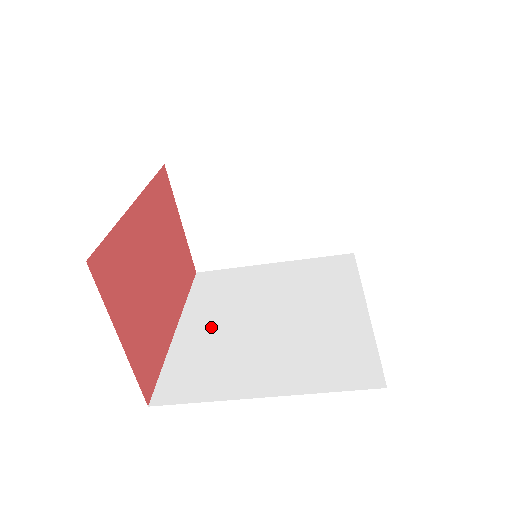
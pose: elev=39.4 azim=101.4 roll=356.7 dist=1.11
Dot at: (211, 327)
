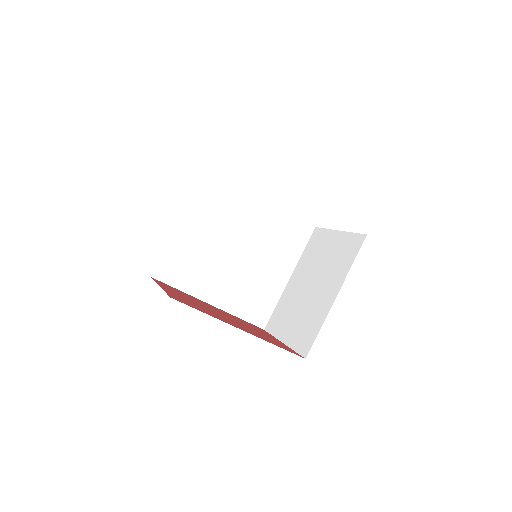
Dot at: occluded
